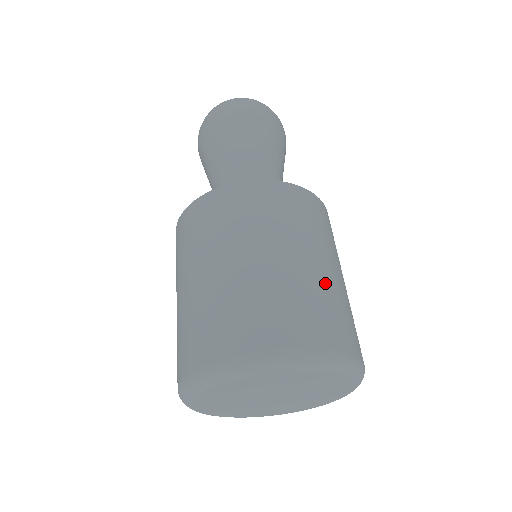
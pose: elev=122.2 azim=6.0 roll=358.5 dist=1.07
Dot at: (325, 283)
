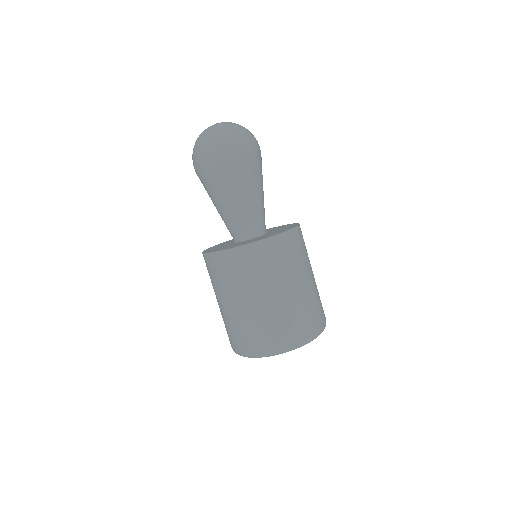
Dot at: (316, 285)
